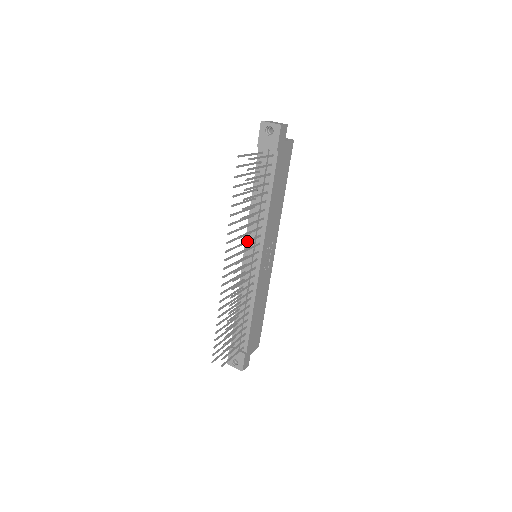
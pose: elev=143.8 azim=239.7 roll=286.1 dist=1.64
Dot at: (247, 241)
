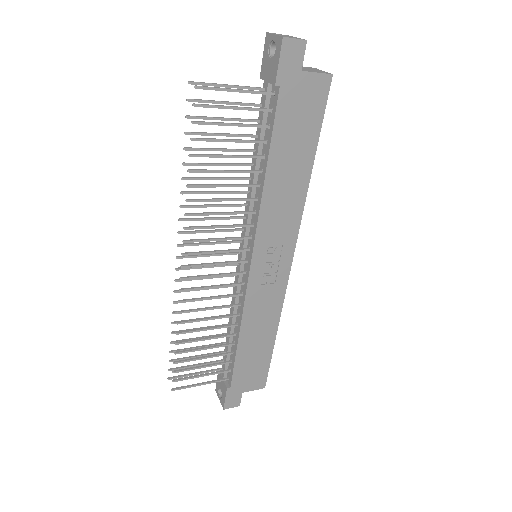
Dot at: (213, 225)
